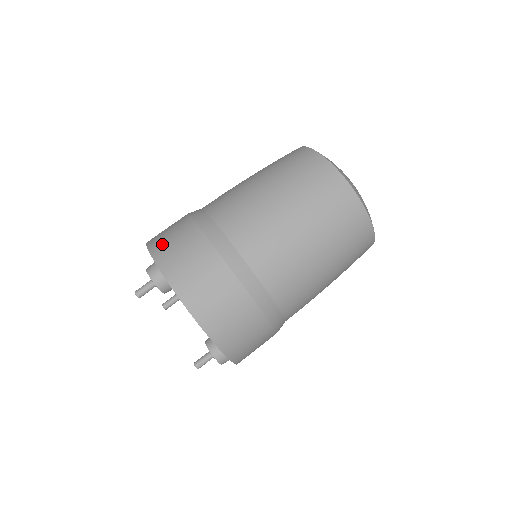
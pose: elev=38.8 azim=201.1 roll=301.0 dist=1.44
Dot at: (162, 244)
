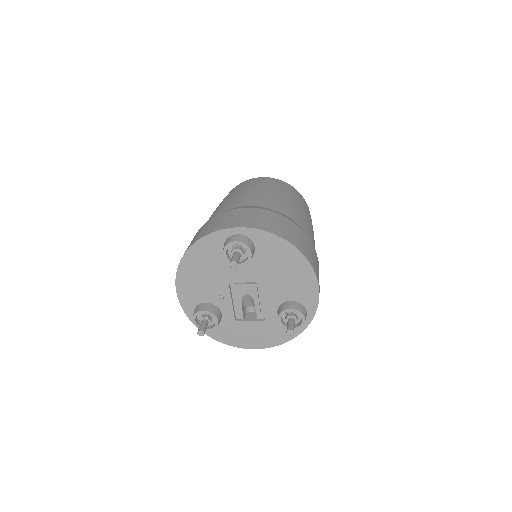
Dot at: (228, 222)
